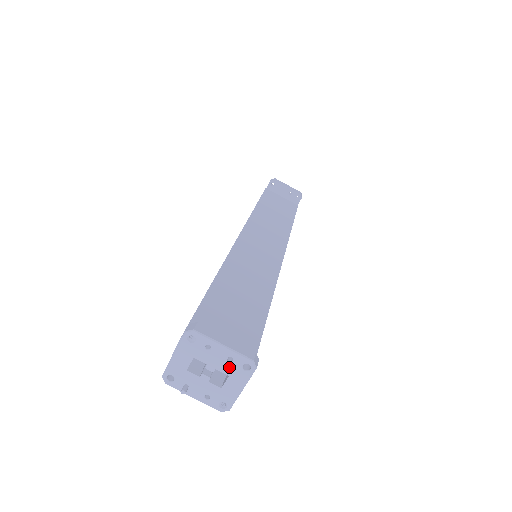
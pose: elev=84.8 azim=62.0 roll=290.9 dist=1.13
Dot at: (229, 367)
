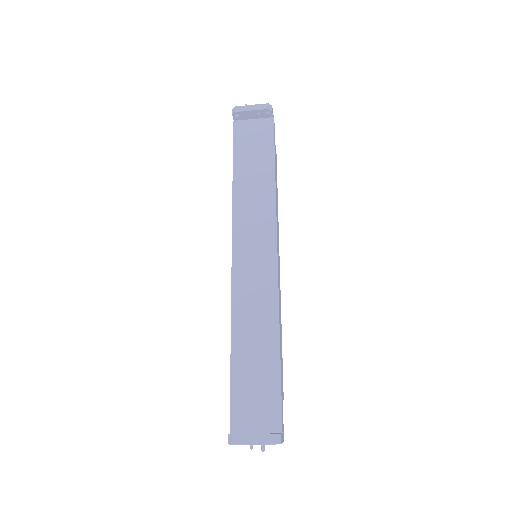
Dot at: occluded
